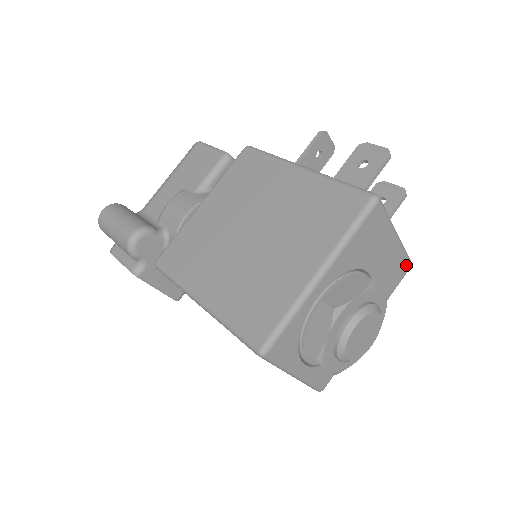
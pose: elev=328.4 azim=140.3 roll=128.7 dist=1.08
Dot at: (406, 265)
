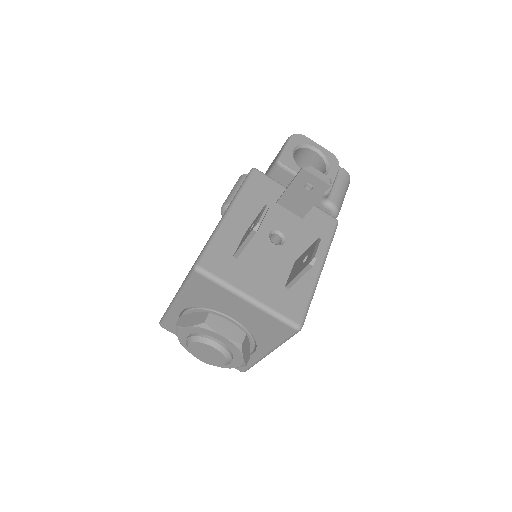
Dot at: (286, 327)
